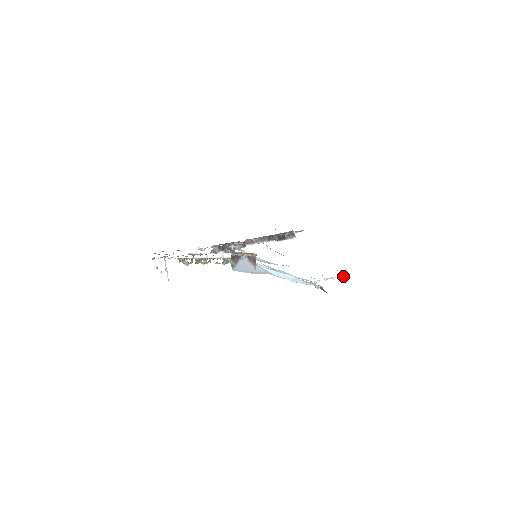
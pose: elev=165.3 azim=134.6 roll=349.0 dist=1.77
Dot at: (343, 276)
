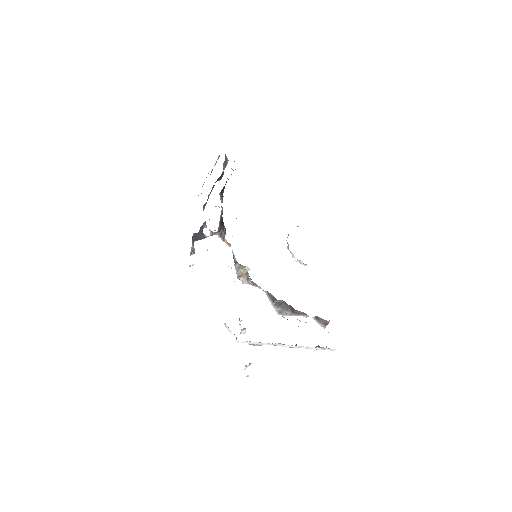
Dot at: occluded
